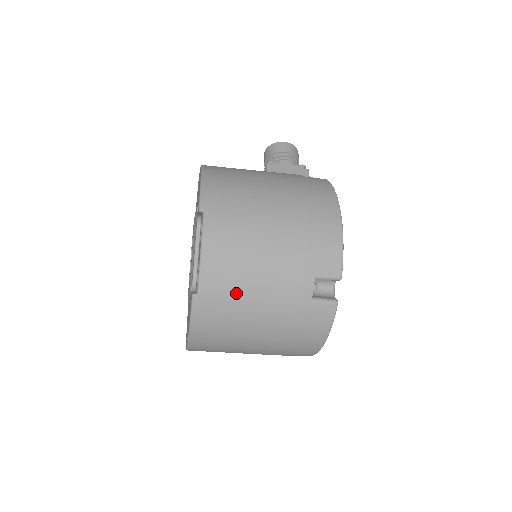
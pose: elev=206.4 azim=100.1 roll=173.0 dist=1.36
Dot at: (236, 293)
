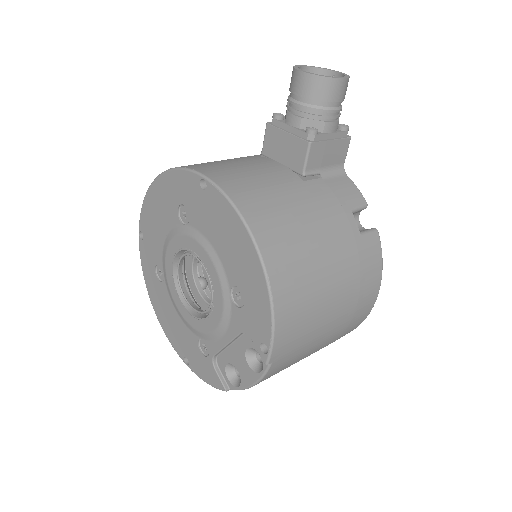
Dot at: occluded
